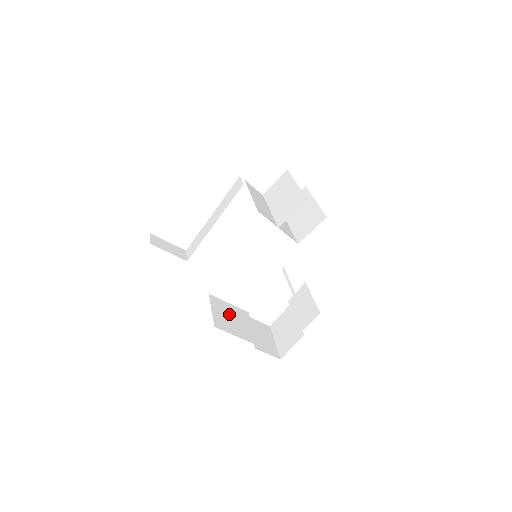
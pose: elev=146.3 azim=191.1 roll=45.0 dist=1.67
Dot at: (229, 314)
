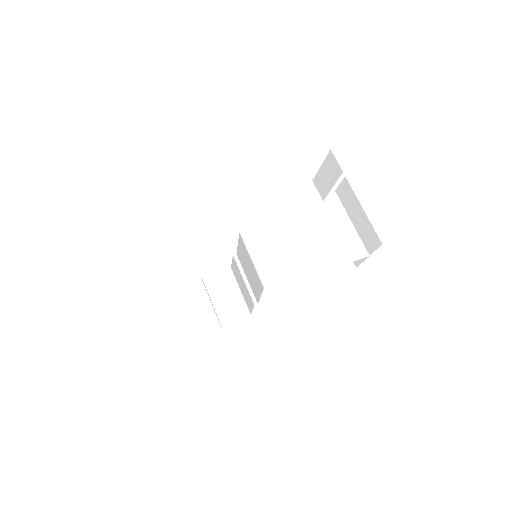
Dot at: occluded
